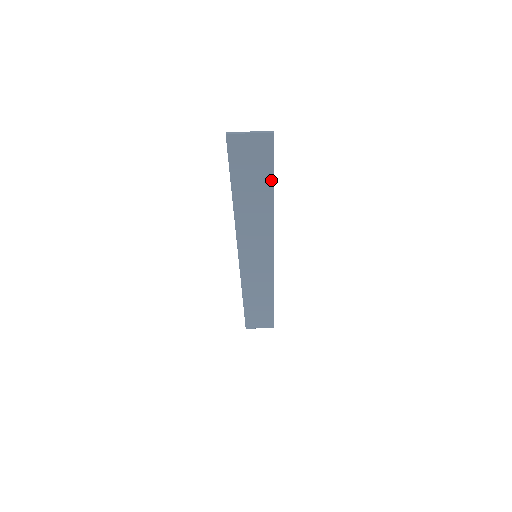
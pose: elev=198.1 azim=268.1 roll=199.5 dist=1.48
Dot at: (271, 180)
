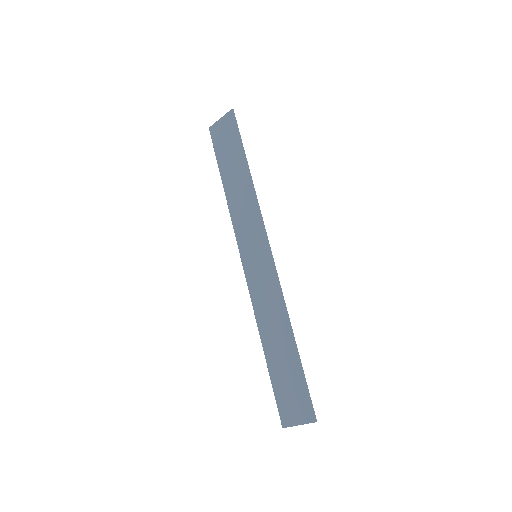
Dot at: (241, 151)
